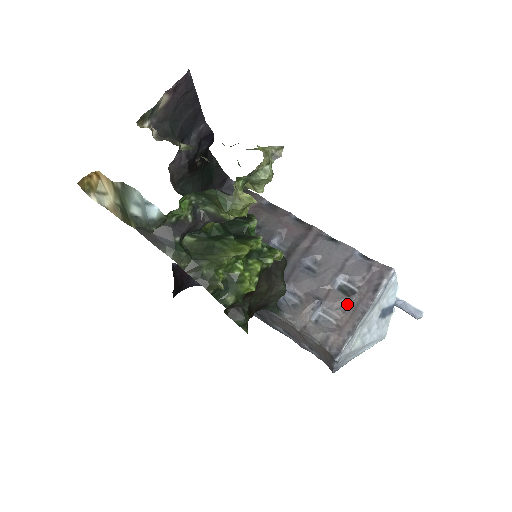
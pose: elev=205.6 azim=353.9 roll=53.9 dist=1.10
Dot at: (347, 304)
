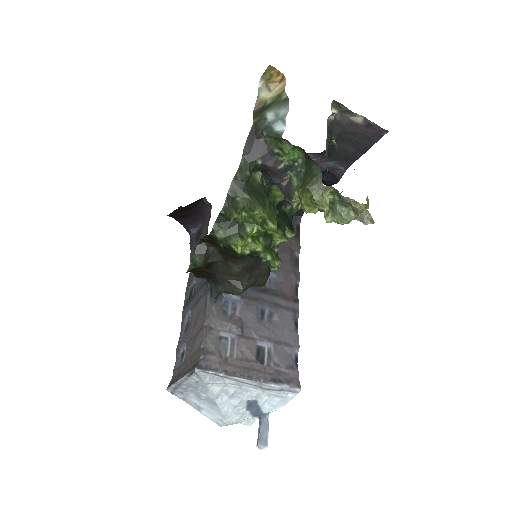
Dot at: (250, 360)
